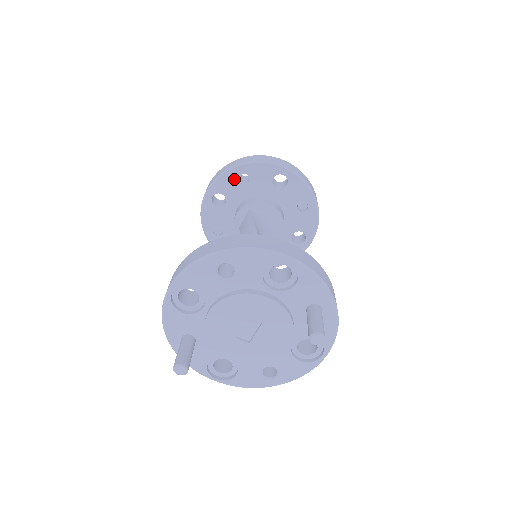
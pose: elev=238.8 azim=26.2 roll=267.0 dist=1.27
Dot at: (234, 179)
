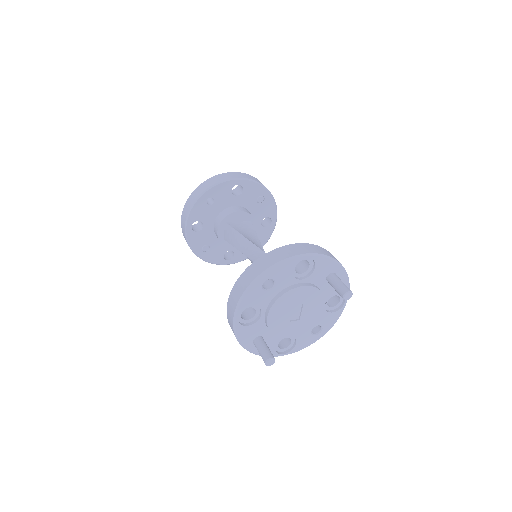
Dot at: (203, 206)
